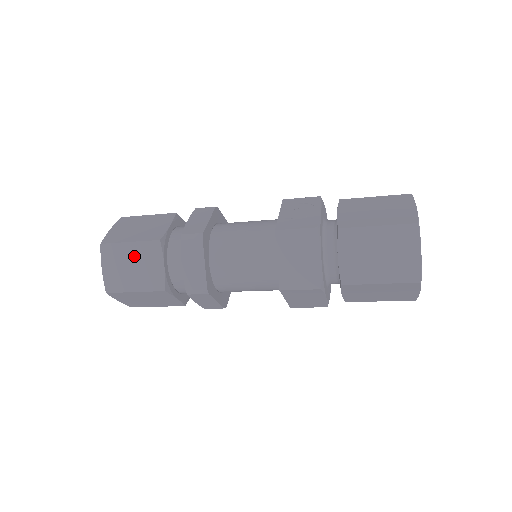
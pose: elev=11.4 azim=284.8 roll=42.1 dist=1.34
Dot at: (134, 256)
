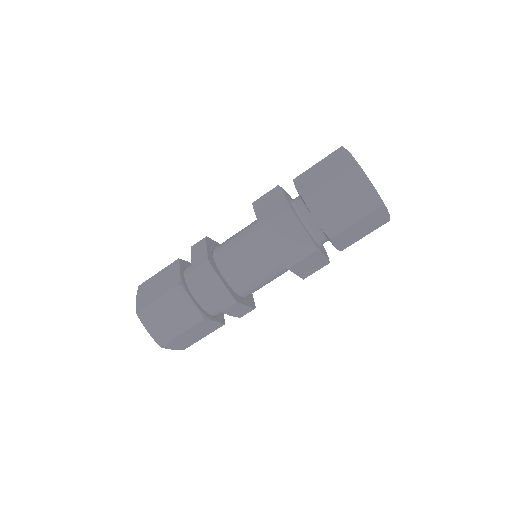
Dot at: (160, 278)
